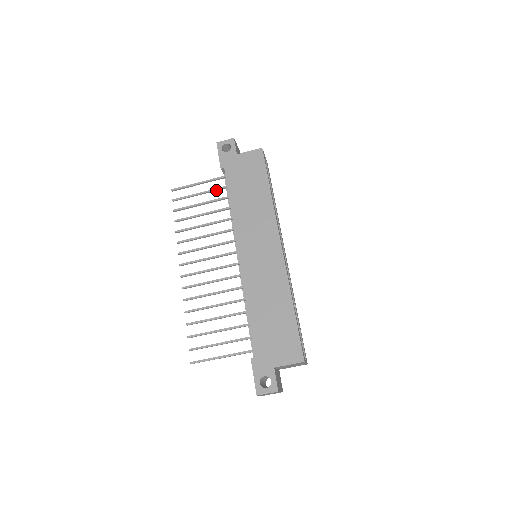
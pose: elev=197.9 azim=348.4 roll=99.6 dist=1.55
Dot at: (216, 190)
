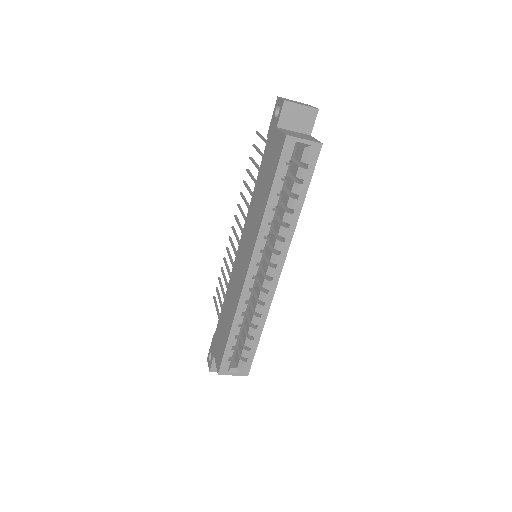
Dot at: occluded
